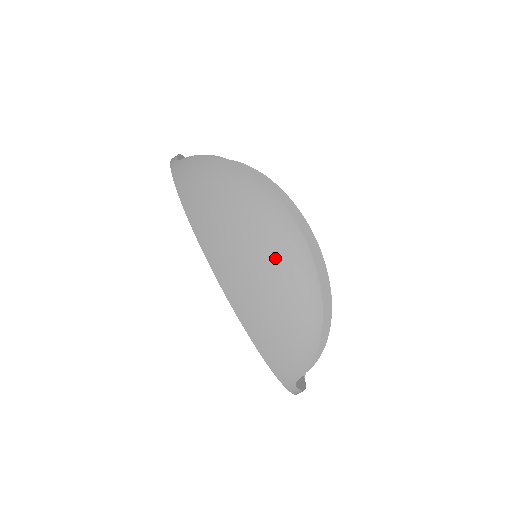
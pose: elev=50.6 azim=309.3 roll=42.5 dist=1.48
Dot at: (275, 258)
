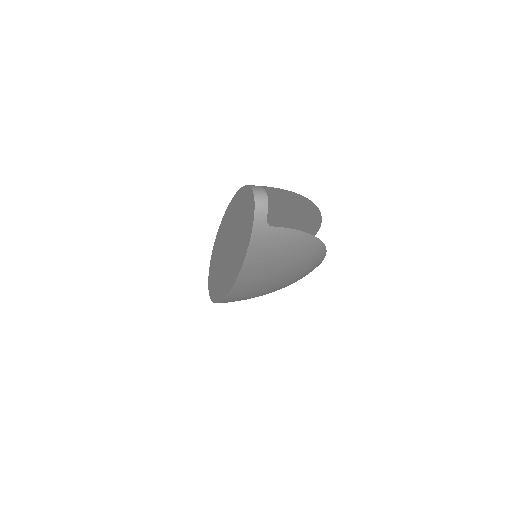
Dot at: (283, 287)
